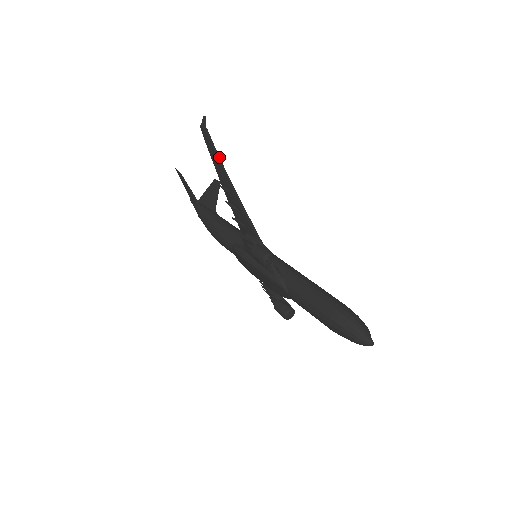
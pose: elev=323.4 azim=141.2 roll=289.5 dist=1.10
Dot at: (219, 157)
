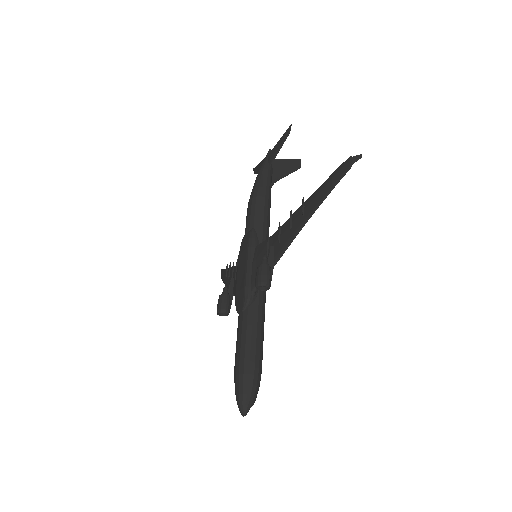
Dot at: occluded
